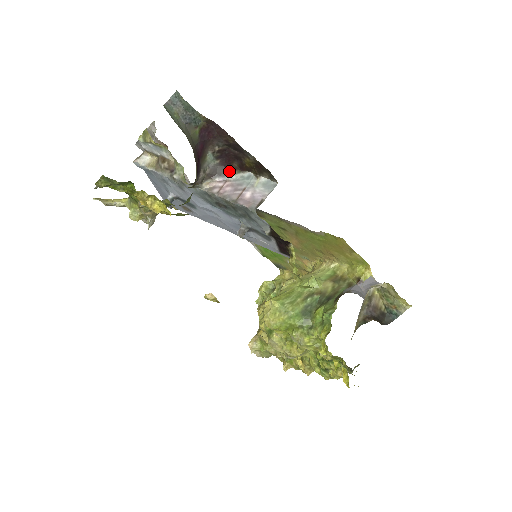
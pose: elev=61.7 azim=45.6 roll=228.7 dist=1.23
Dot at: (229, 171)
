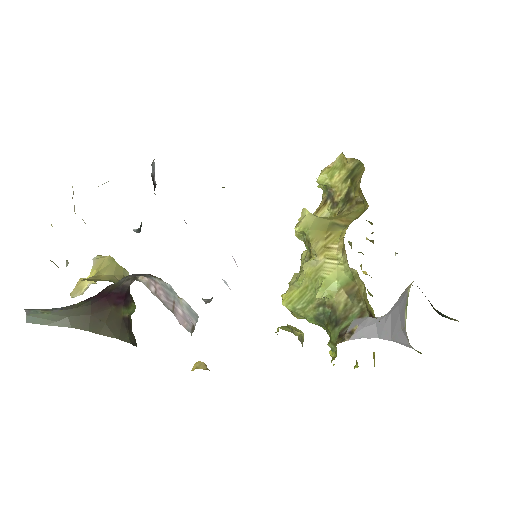
Dot at: (150, 275)
